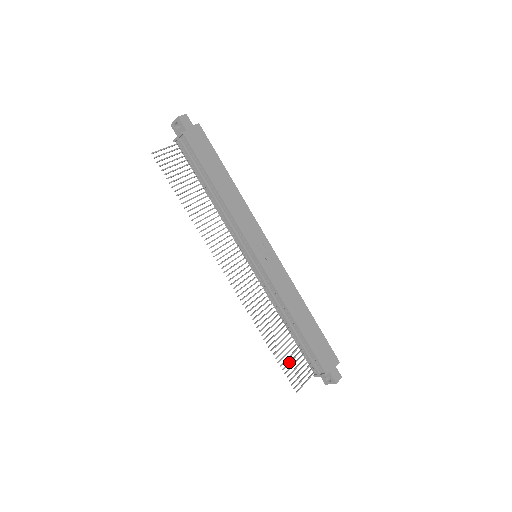
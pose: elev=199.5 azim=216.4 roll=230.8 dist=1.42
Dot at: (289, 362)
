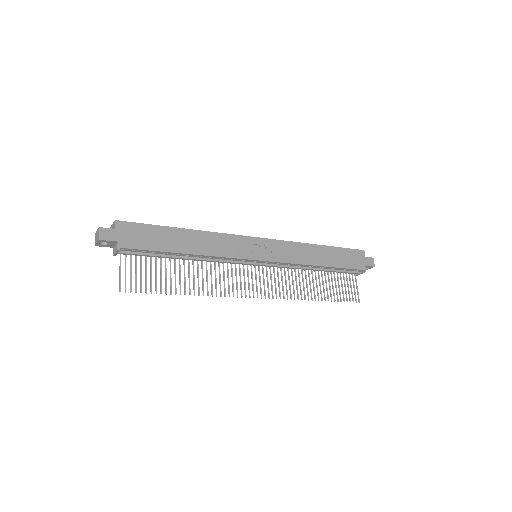
Dot at: (339, 291)
